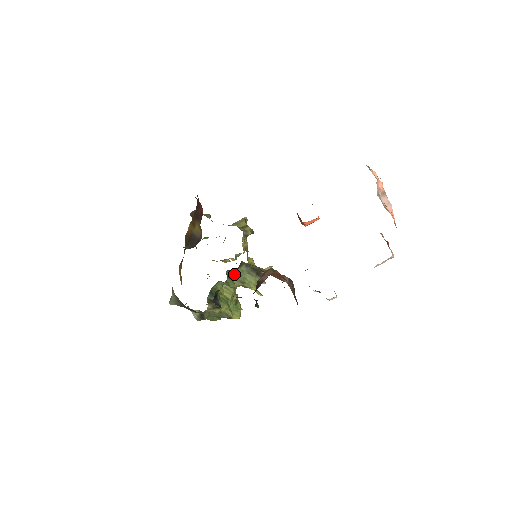
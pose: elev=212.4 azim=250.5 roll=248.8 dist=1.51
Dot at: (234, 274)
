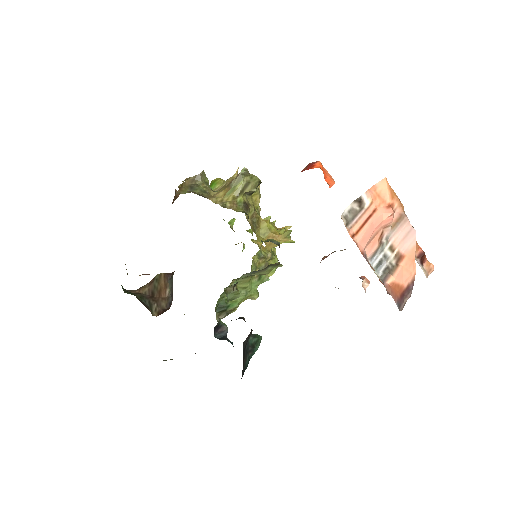
Dot at: (237, 280)
